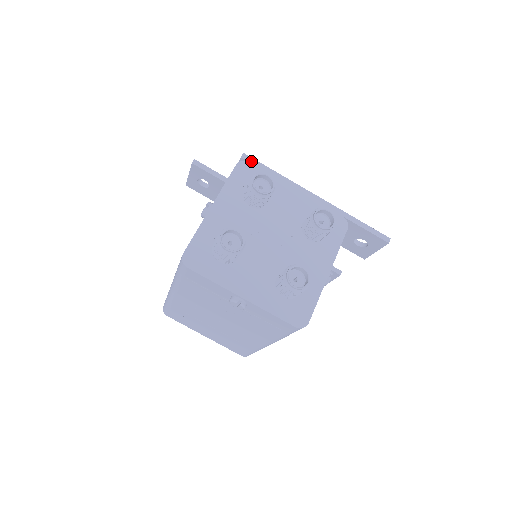
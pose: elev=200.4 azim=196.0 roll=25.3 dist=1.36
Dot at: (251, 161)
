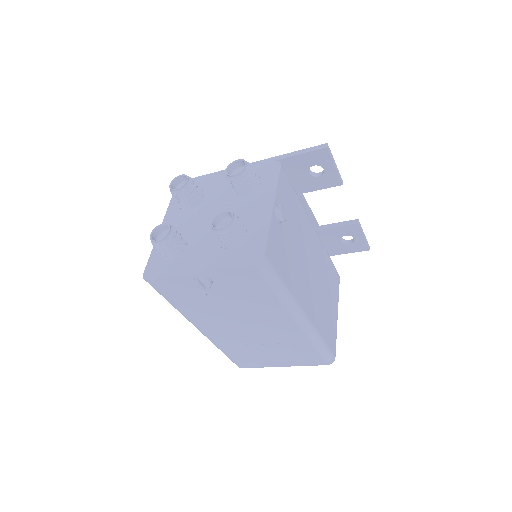
Dot at: occluded
